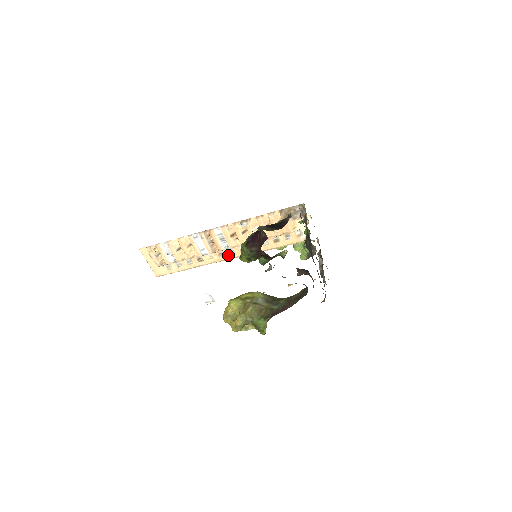
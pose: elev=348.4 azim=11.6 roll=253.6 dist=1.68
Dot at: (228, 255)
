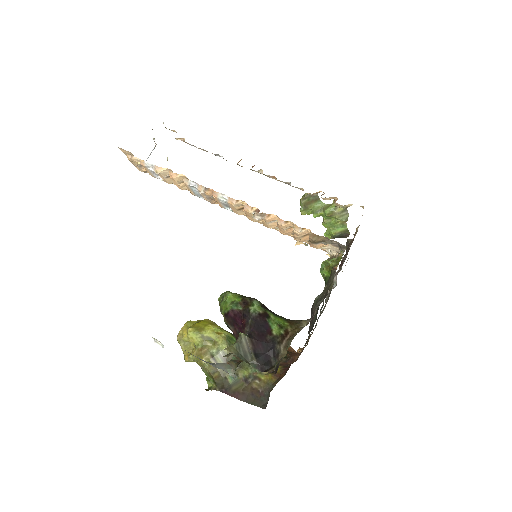
Dot at: occluded
